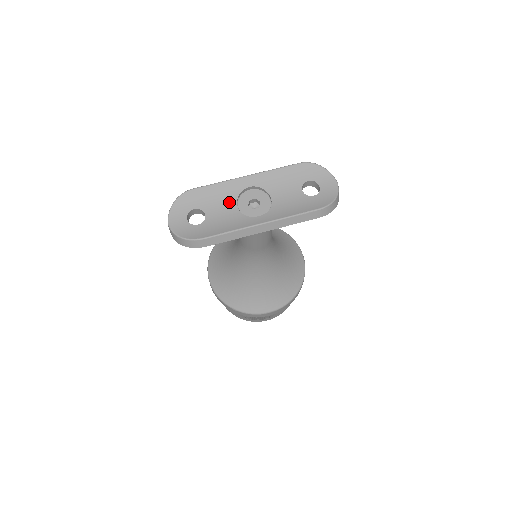
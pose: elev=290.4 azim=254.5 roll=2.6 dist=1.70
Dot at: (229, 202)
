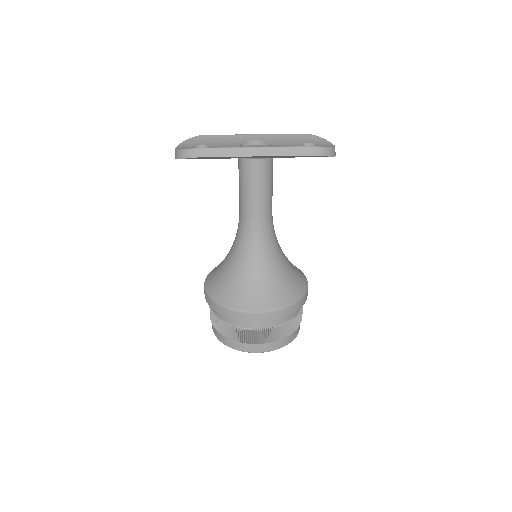
Dot at: (234, 145)
